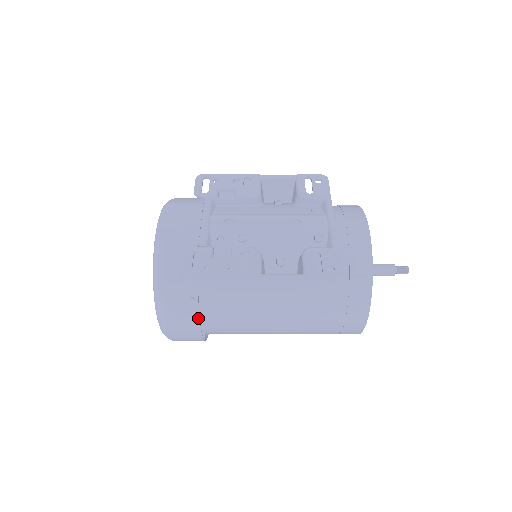
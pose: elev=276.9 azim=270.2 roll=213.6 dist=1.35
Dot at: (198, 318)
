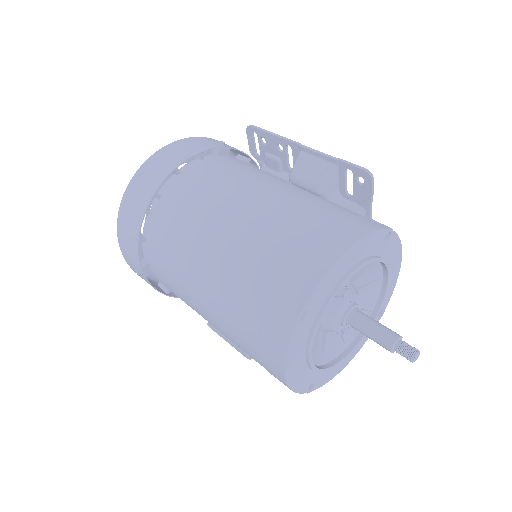
Dot at: (206, 150)
